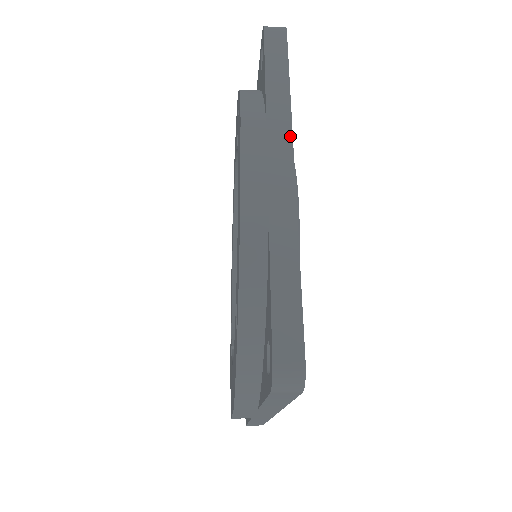
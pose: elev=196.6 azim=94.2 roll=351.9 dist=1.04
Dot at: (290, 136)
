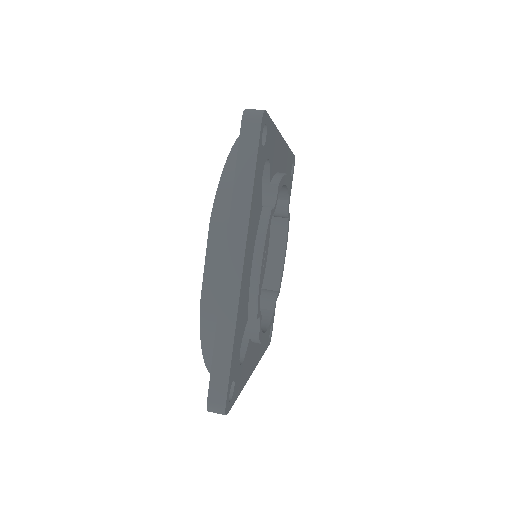
Dot at: (244, 240)
